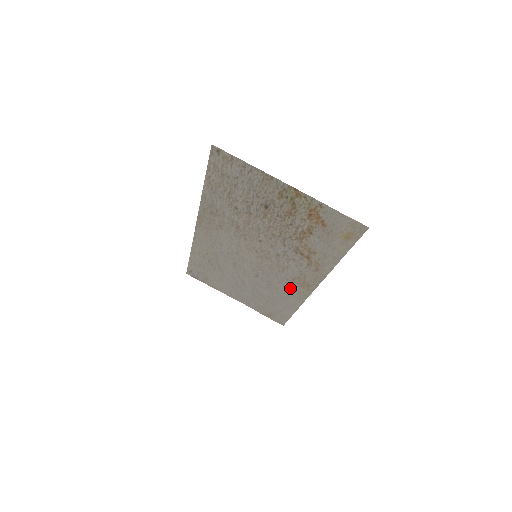
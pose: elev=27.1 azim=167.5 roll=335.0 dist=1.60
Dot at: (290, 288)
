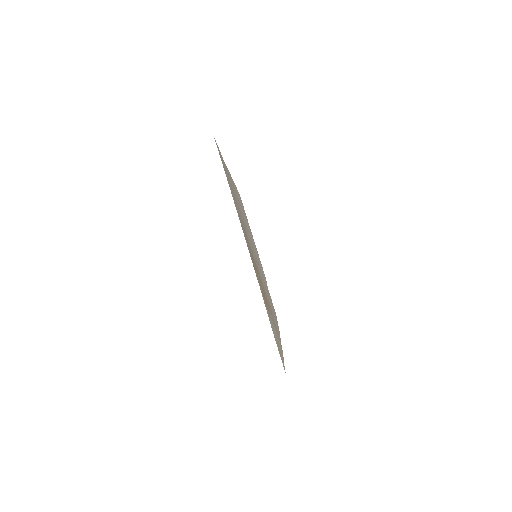
Dot at: occluded
